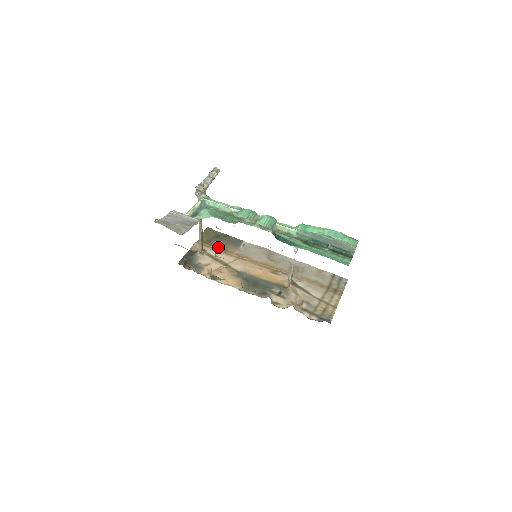
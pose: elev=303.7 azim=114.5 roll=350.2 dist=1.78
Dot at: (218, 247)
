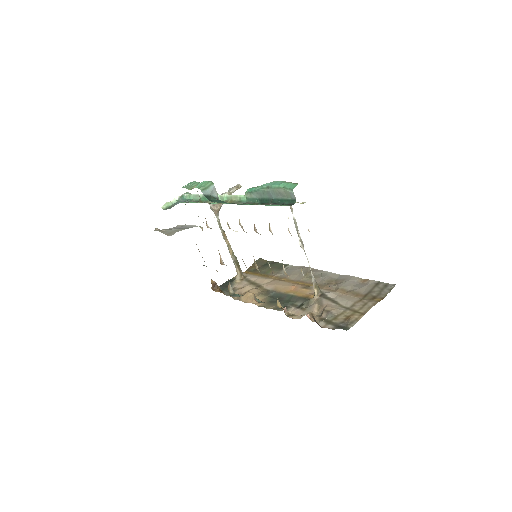
Dot at: (261, 273)
